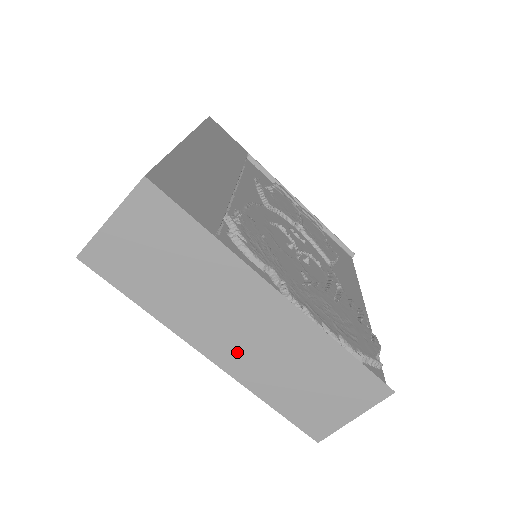
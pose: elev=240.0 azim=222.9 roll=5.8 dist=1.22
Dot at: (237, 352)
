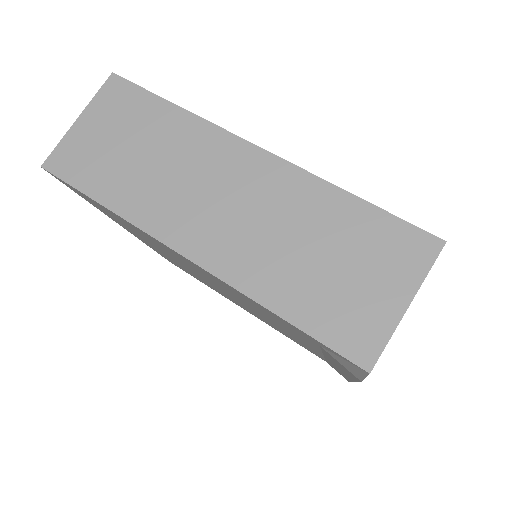
Dot at: (219, 236)
